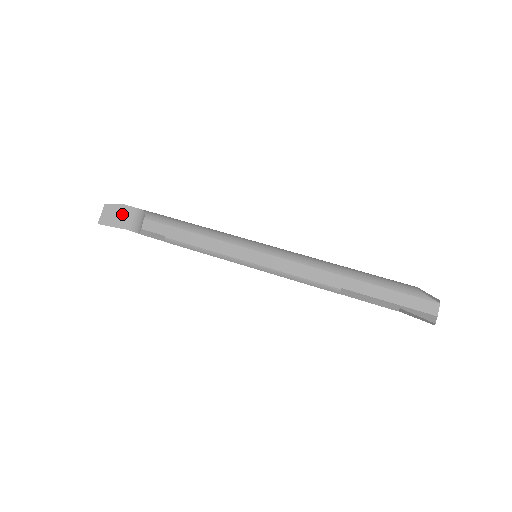
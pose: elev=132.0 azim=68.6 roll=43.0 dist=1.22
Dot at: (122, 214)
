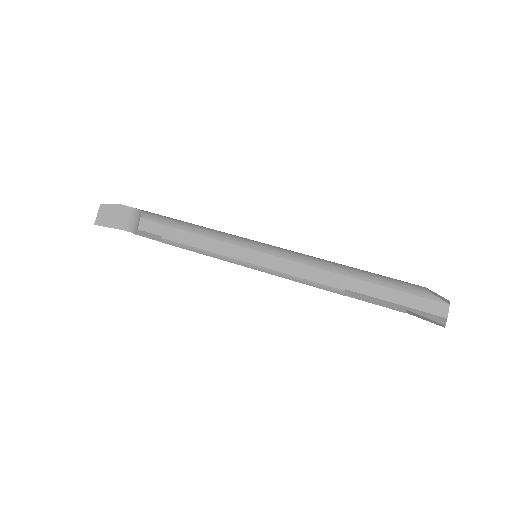
Dot at: (118, 214)
